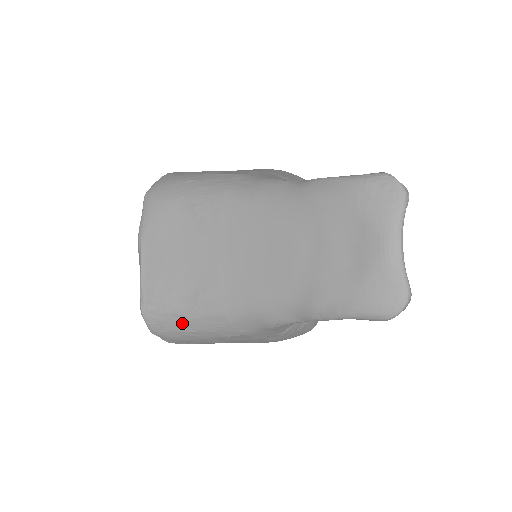
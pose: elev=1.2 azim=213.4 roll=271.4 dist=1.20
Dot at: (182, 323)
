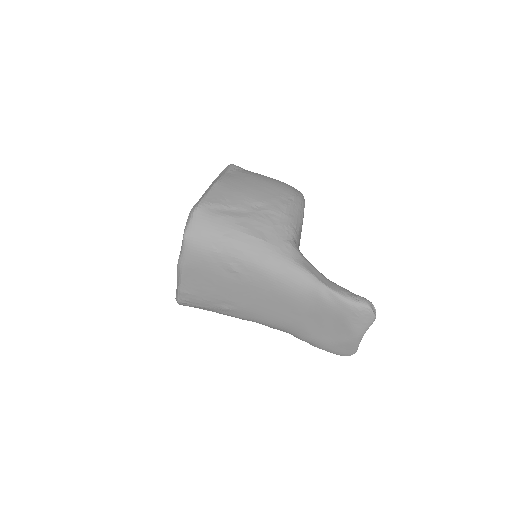
Dot at: (207, 310)
